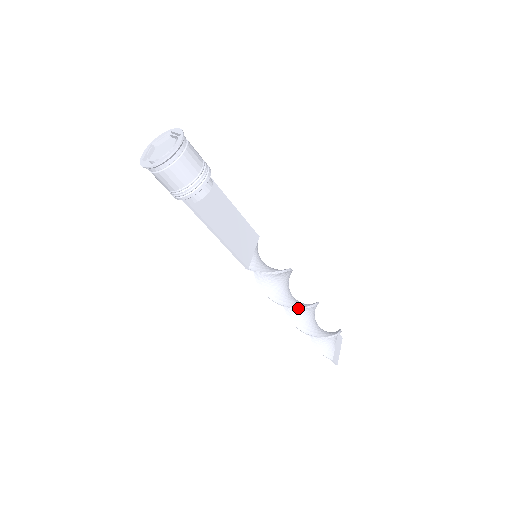
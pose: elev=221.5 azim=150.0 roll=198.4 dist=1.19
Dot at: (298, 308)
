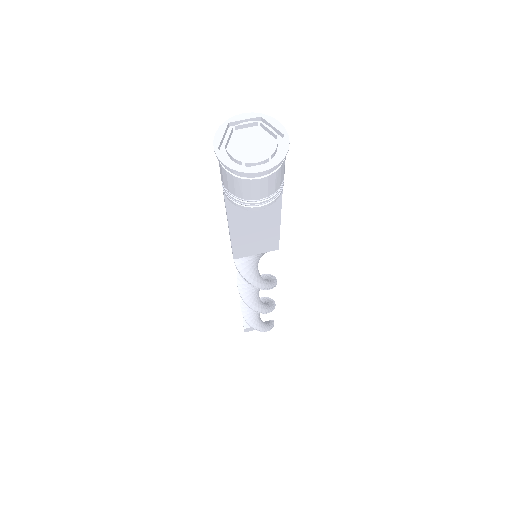
Dot at: (246, 303)
